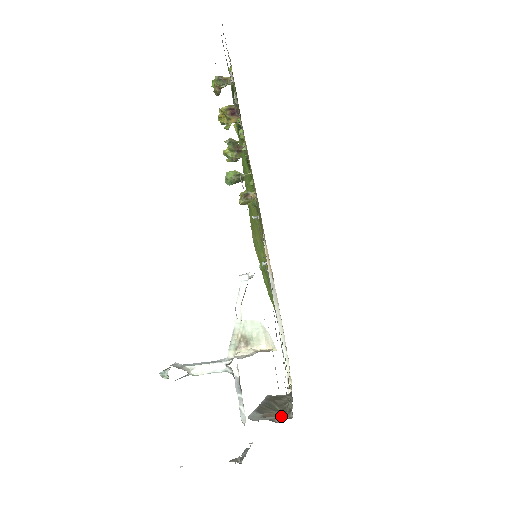
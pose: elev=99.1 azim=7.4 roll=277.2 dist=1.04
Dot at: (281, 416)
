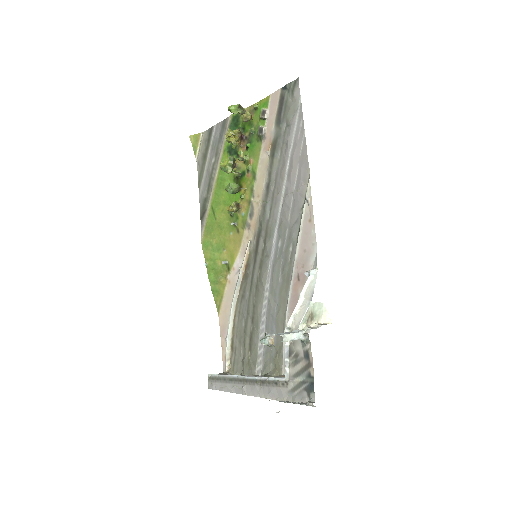
Dot at: occluded
